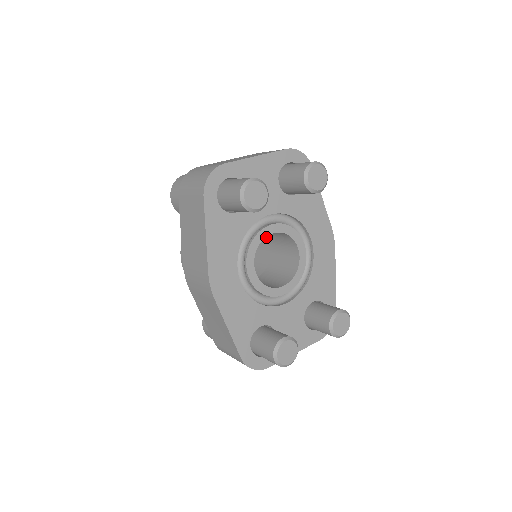
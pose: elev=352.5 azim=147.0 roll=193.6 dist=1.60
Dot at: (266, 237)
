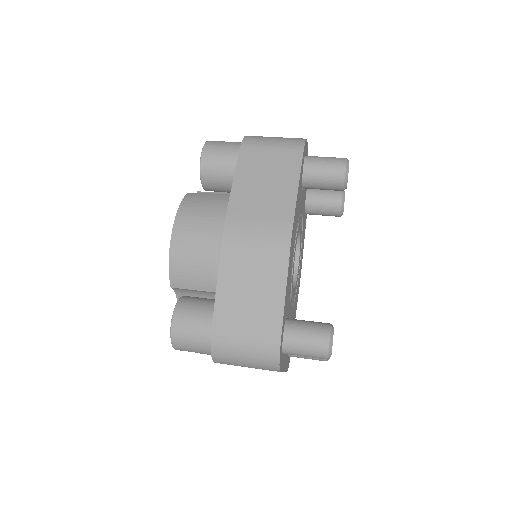
Dot at: occluded
